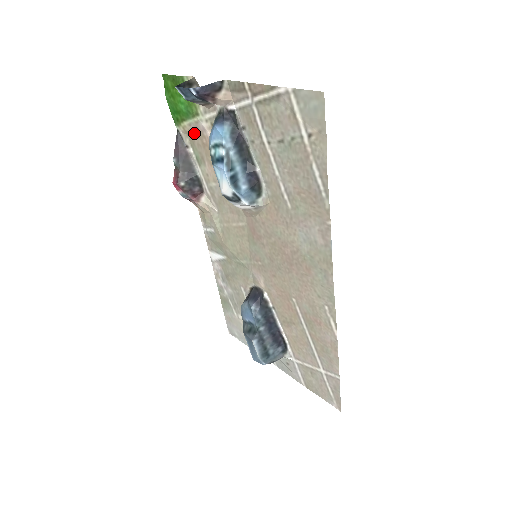
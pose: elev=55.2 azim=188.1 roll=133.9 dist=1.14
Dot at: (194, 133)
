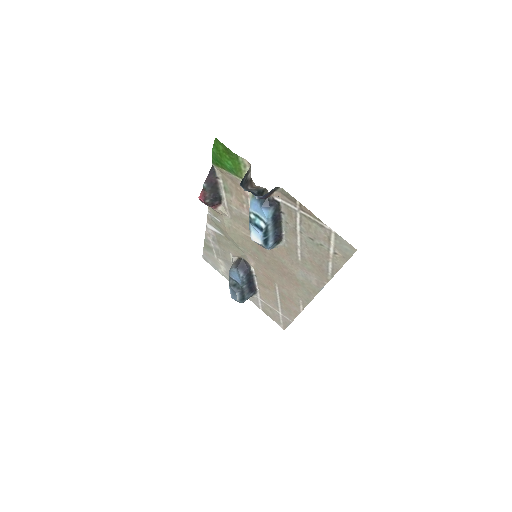
Dot at: (230, 178)
